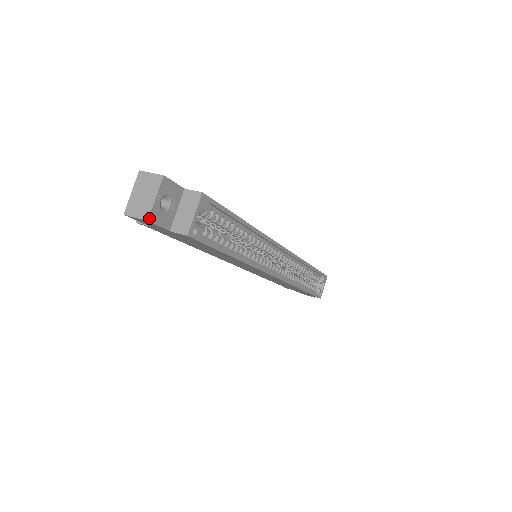
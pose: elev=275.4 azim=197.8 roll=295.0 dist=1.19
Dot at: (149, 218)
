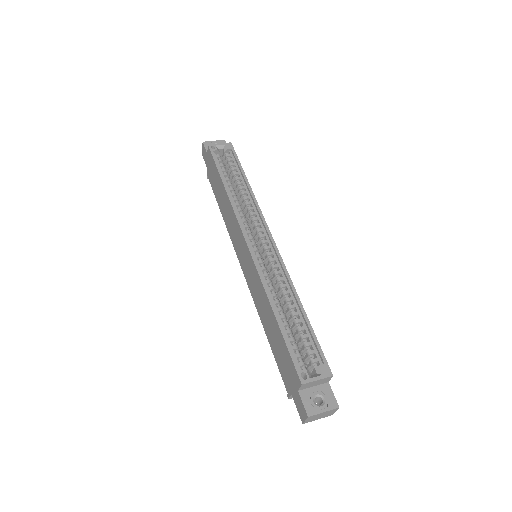
Dot at: (204, 142)
